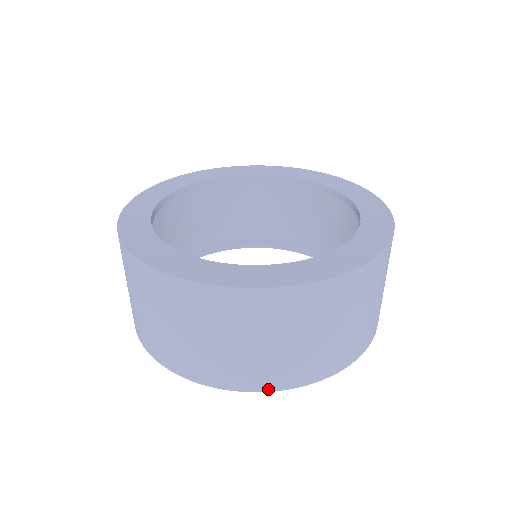
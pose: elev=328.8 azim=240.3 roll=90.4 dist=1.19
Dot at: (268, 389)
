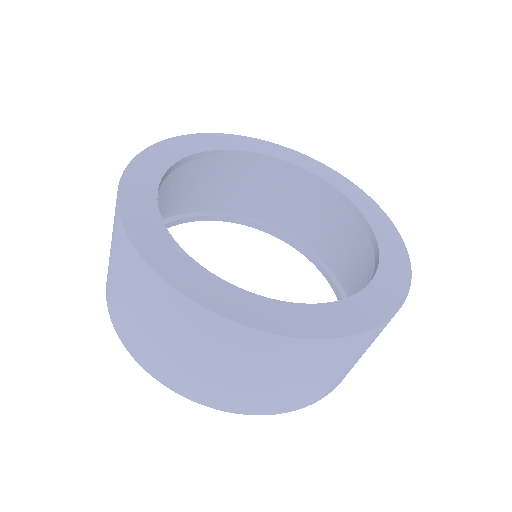
Dot at: (222, 408)
